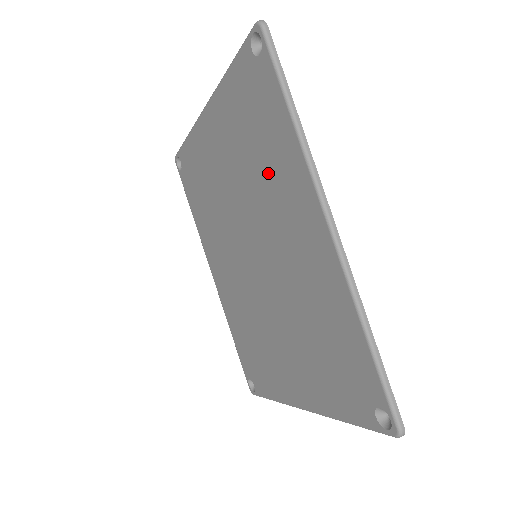
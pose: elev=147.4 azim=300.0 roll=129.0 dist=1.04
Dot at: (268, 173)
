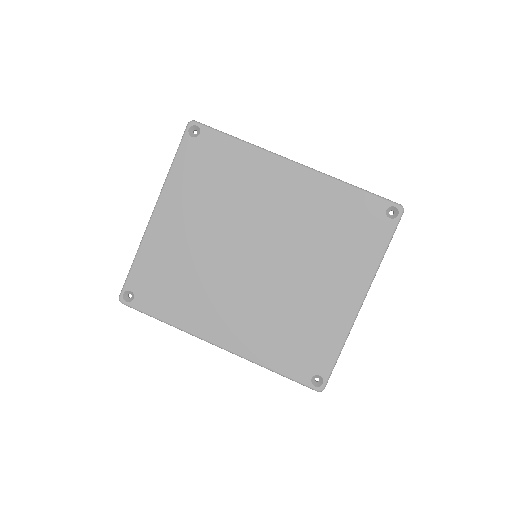
Dot at: (239, 185)
